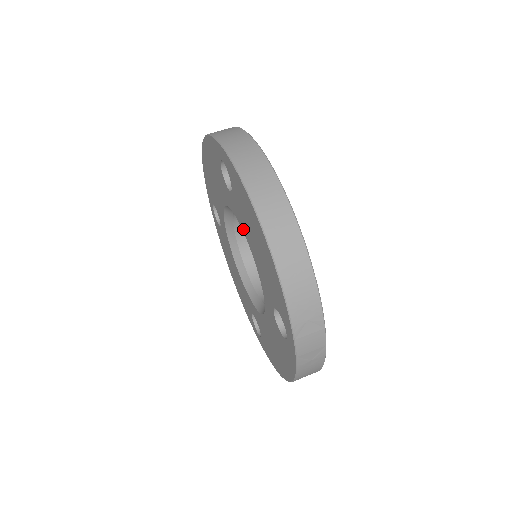
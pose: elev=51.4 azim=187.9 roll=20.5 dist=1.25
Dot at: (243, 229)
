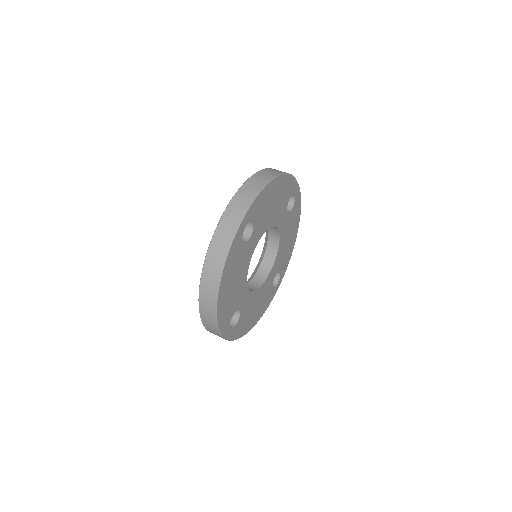
Dot at: occluded
